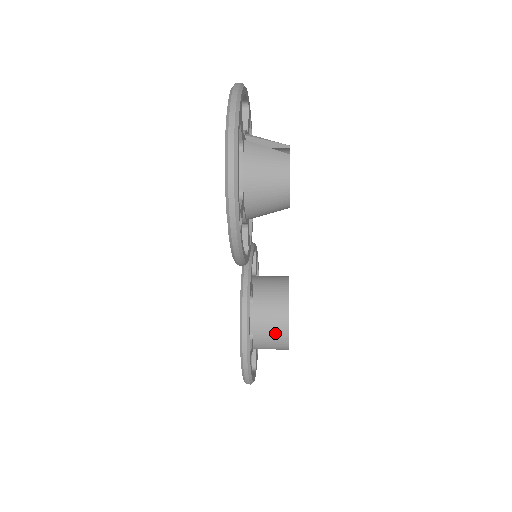
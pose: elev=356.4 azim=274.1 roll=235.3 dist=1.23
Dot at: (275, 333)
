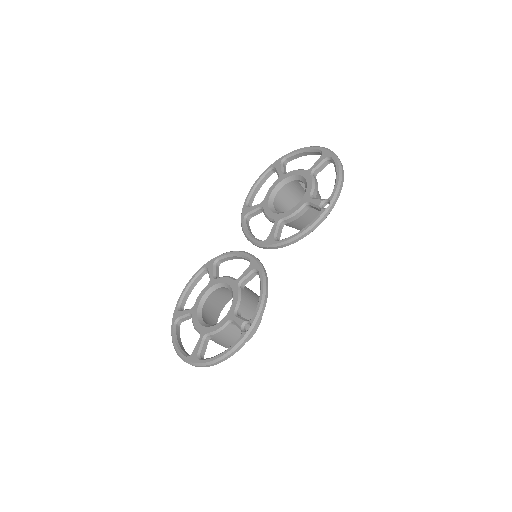
Dot at: occluded
